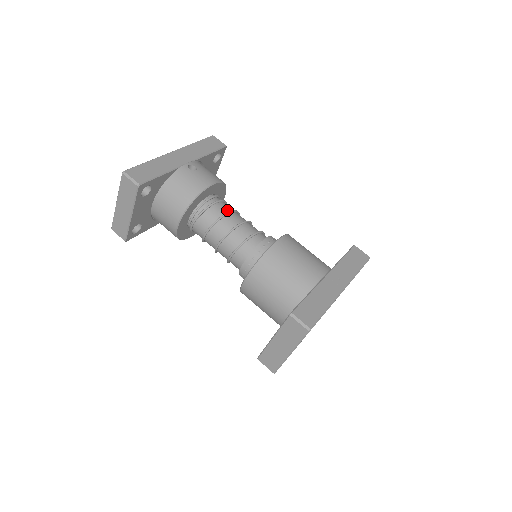
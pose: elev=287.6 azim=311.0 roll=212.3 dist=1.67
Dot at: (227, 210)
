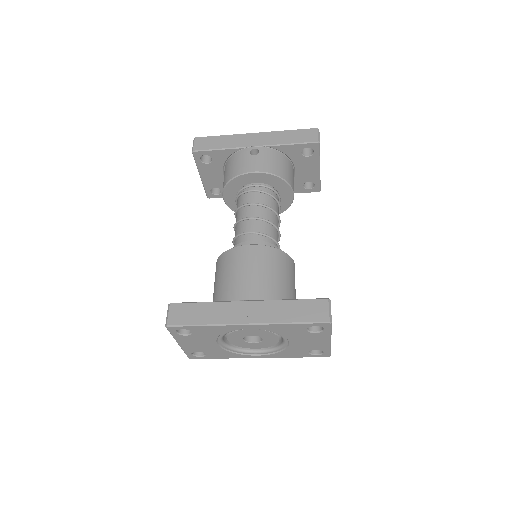
Dot at: (257, 201)
